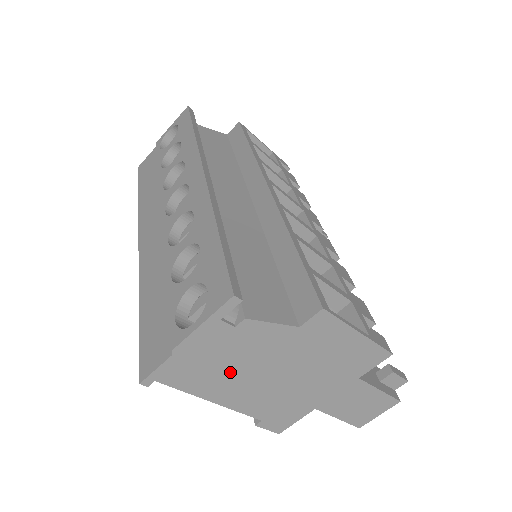
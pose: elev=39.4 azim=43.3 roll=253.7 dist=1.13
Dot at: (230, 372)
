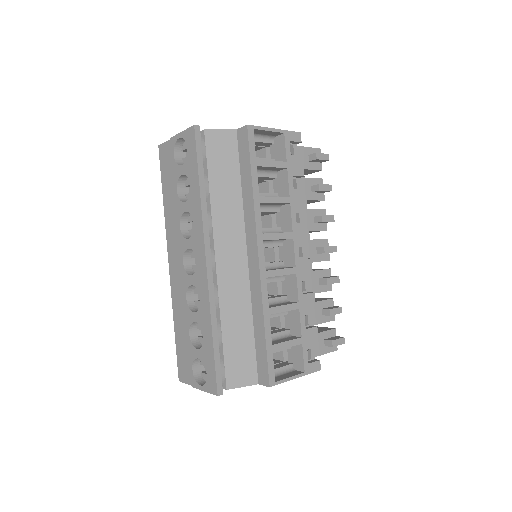
Dot at: occluded
